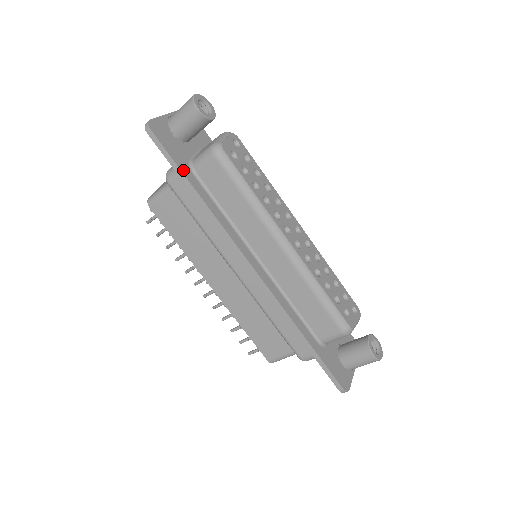
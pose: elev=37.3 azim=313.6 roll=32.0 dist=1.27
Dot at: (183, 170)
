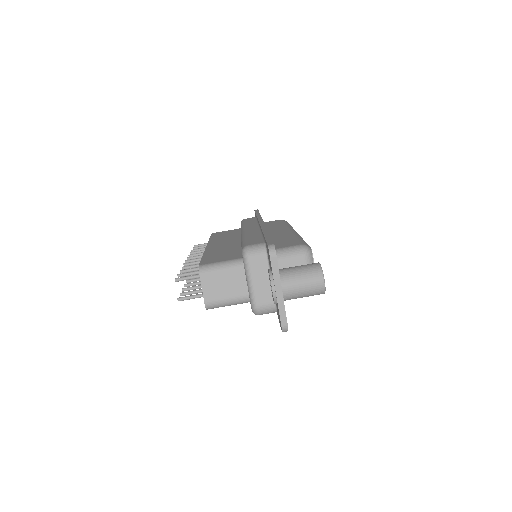
Dot at: occluded
